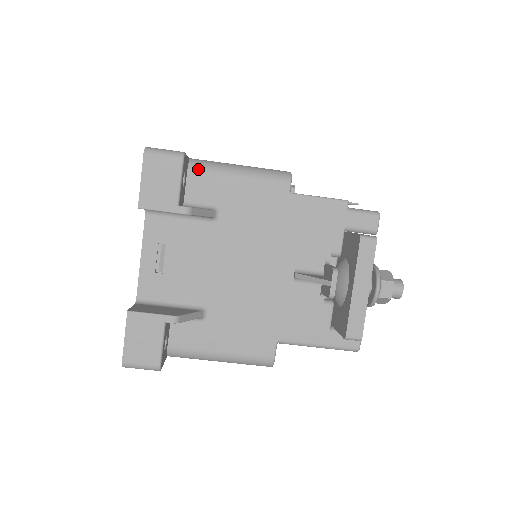
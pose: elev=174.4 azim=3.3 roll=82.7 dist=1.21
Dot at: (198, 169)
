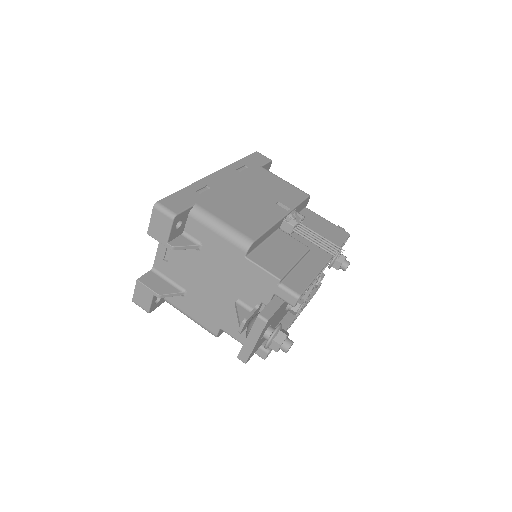
Dot at: (195, 217)
